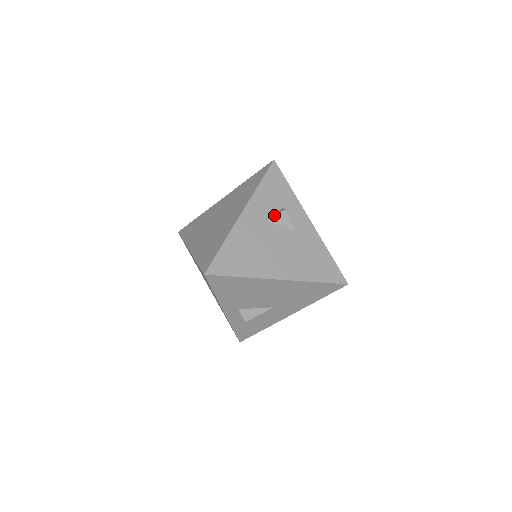
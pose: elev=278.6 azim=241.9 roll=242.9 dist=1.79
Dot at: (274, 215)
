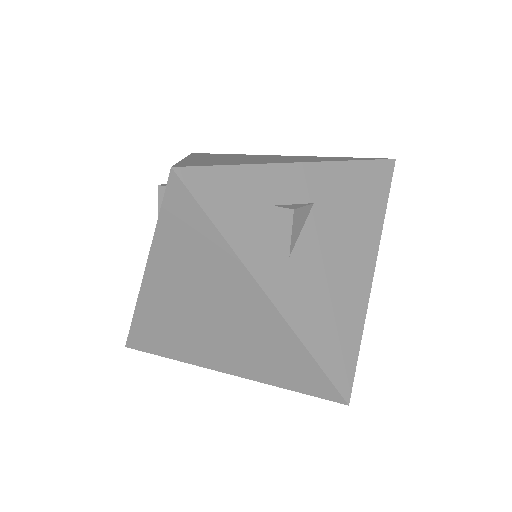
Dot at: (290, 235)
